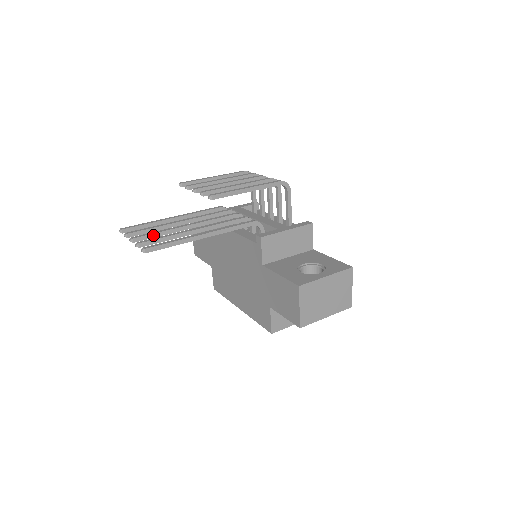
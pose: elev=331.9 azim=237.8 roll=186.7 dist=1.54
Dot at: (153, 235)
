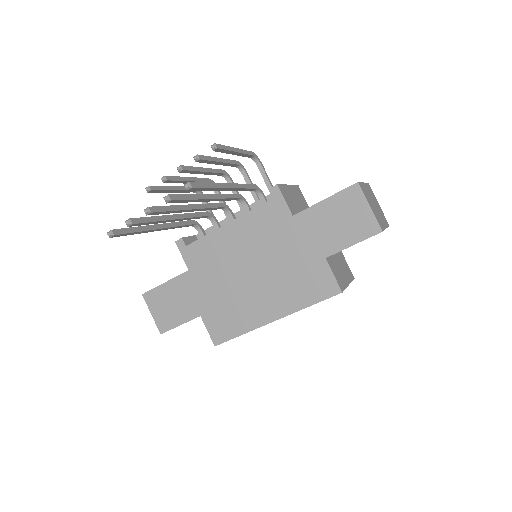
Dot at: (166, 208)
